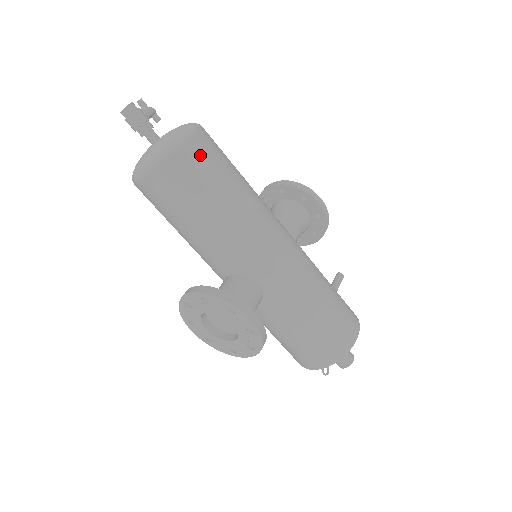
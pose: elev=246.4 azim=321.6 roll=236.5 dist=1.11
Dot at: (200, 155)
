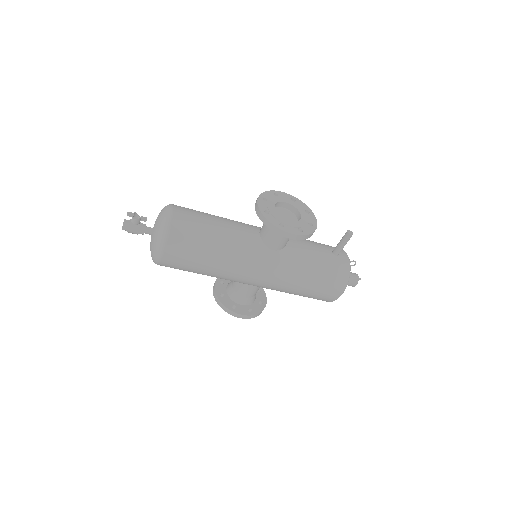
Dot at: (174, 263)
